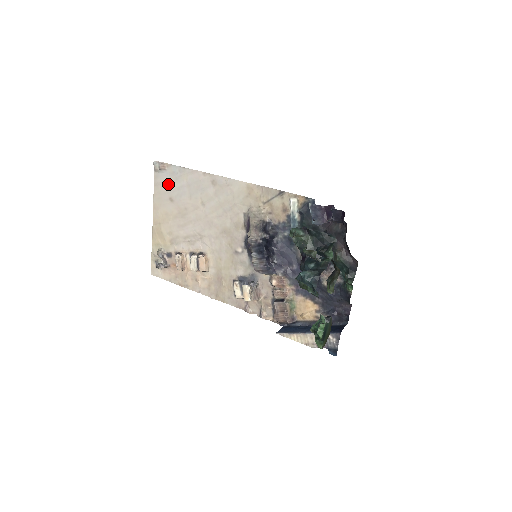
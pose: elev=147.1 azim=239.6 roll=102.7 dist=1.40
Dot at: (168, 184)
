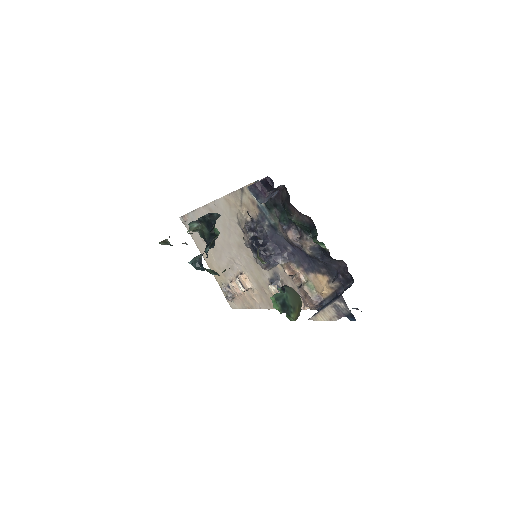
Dot at: occluded
